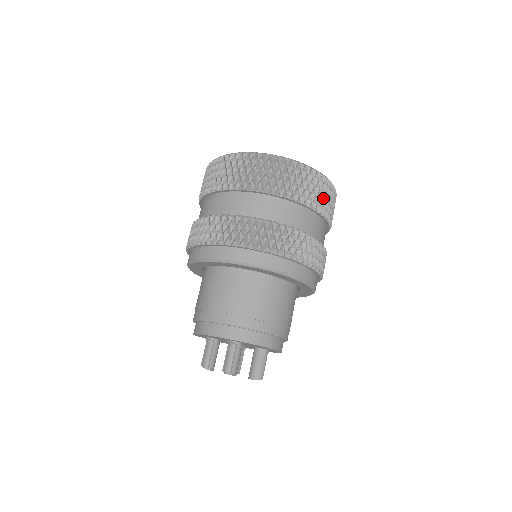
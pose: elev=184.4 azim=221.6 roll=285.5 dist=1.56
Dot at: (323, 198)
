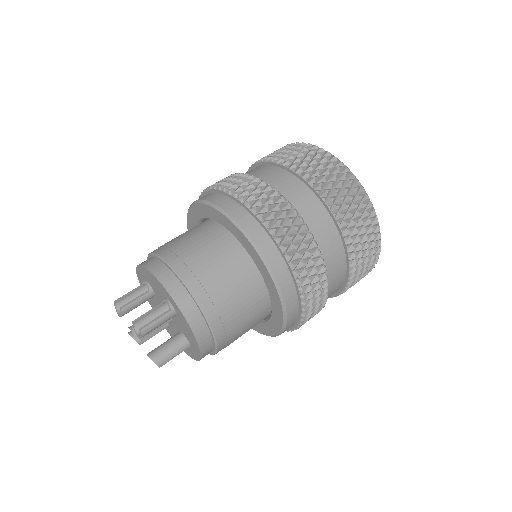
Dot at: (364, 259)
